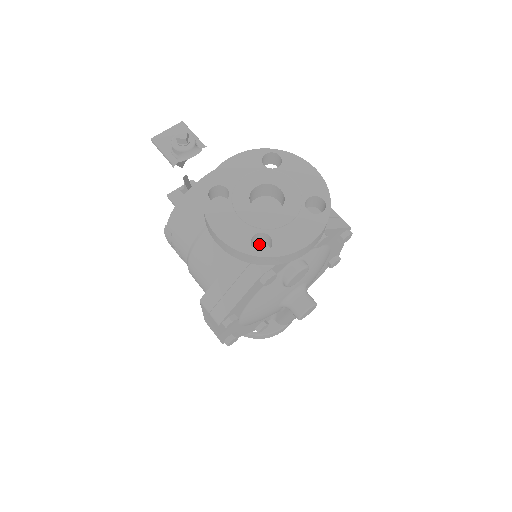
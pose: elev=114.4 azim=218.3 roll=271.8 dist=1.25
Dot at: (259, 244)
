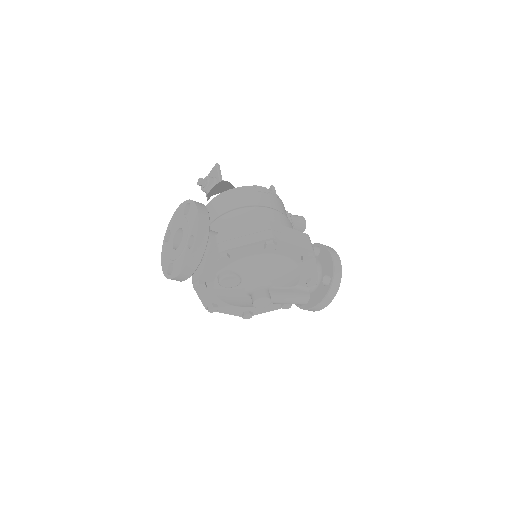
Dot at: occluded
